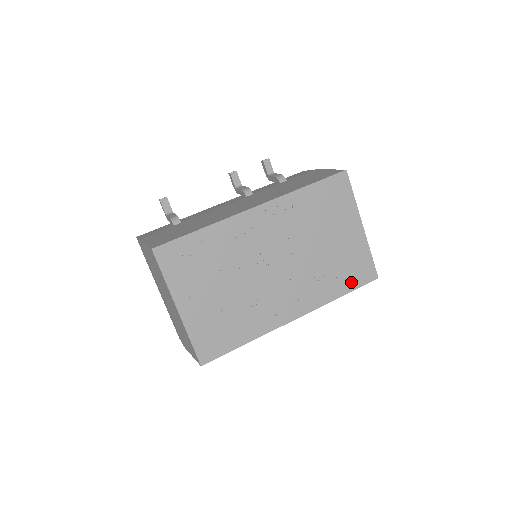
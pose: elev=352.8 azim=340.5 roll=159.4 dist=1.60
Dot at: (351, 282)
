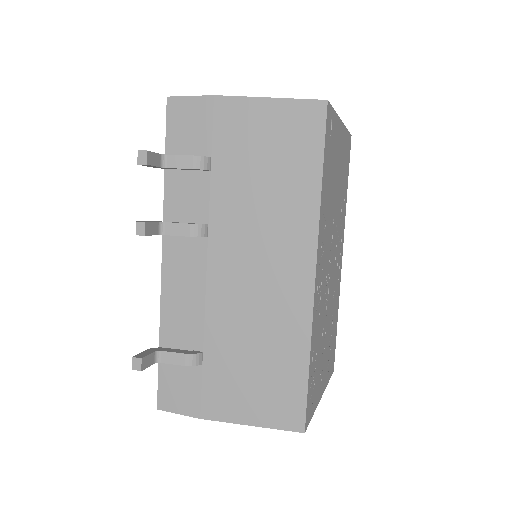
Dot at: (347, 173)
